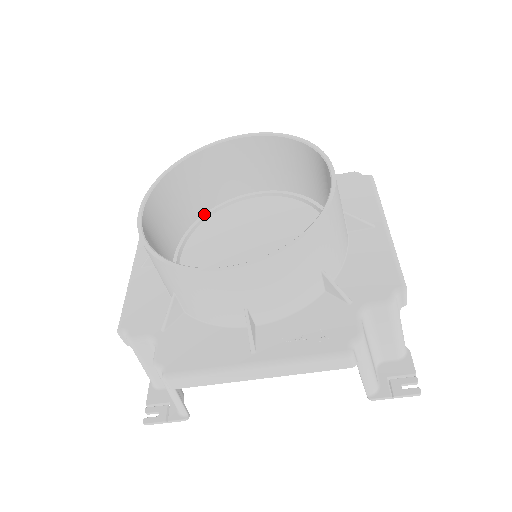
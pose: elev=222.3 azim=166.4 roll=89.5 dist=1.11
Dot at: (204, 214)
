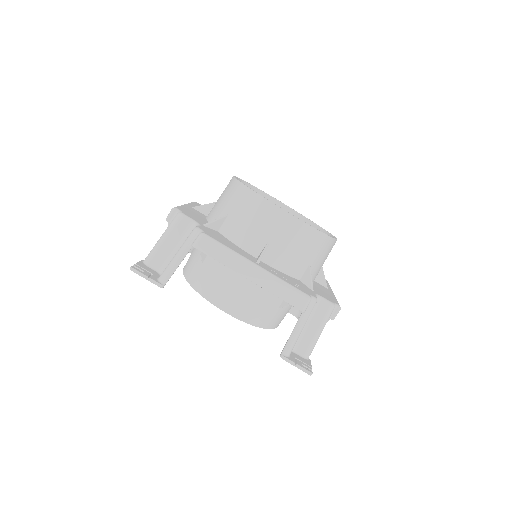
Dot at: occluded
